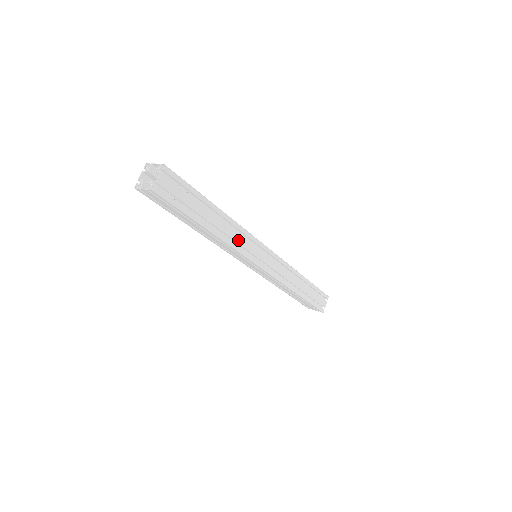
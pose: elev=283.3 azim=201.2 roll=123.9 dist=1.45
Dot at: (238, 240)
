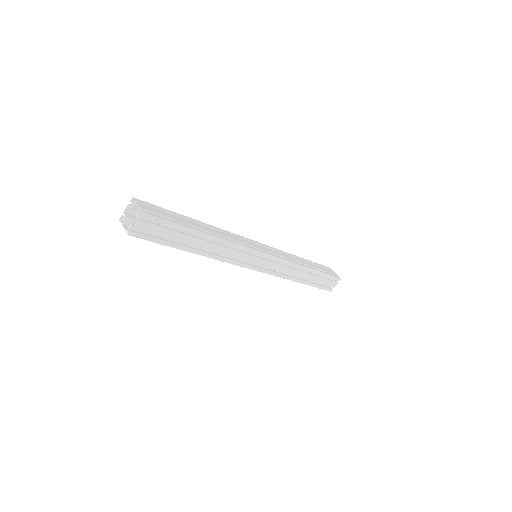
Dot at: (230, 254)
